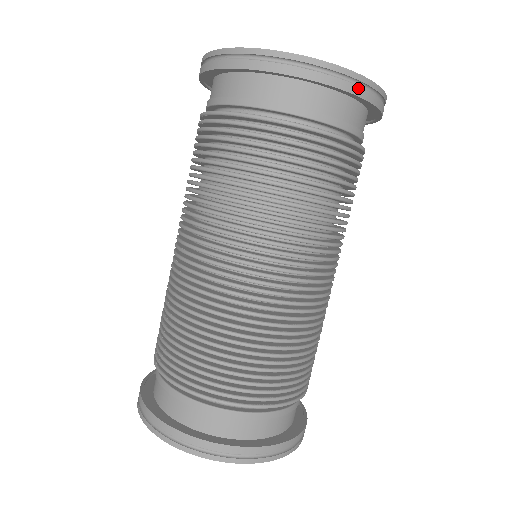
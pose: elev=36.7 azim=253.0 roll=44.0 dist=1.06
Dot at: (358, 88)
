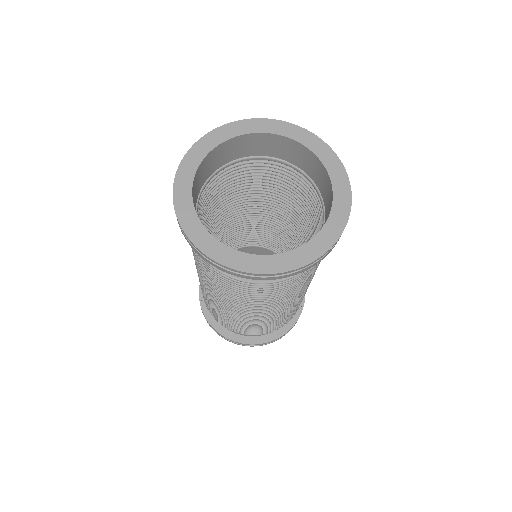
Dot at: (297, 272)
